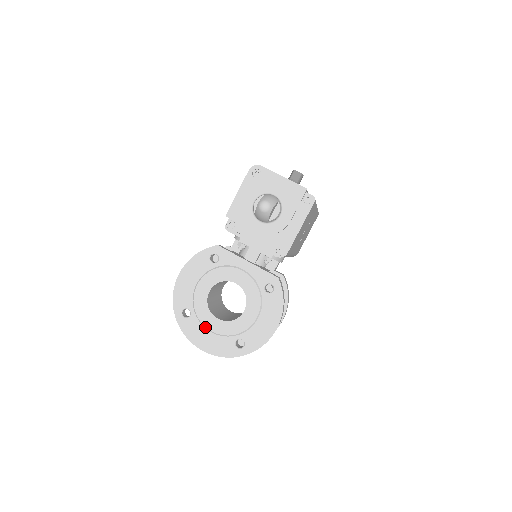
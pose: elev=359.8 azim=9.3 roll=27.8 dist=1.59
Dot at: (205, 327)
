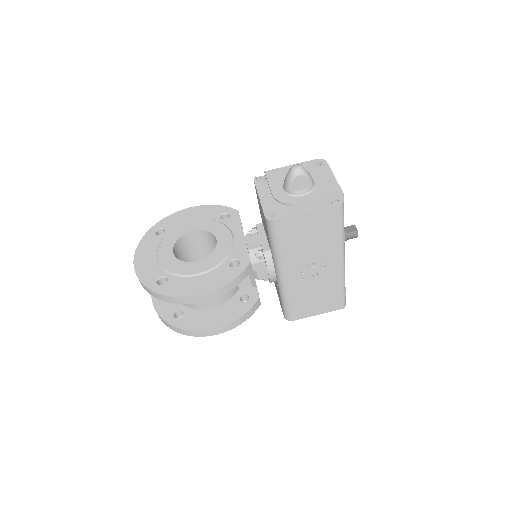
Dot at: (158, 249)
